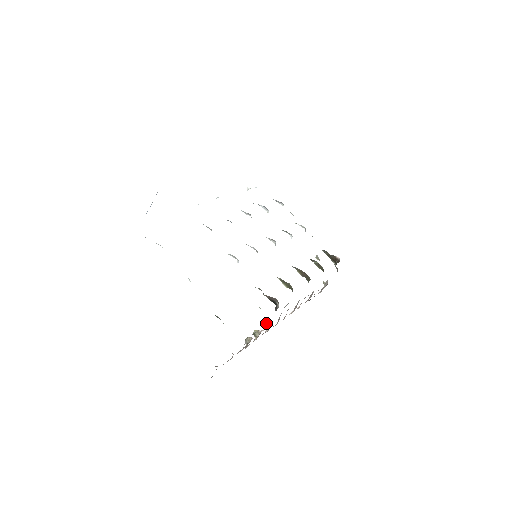
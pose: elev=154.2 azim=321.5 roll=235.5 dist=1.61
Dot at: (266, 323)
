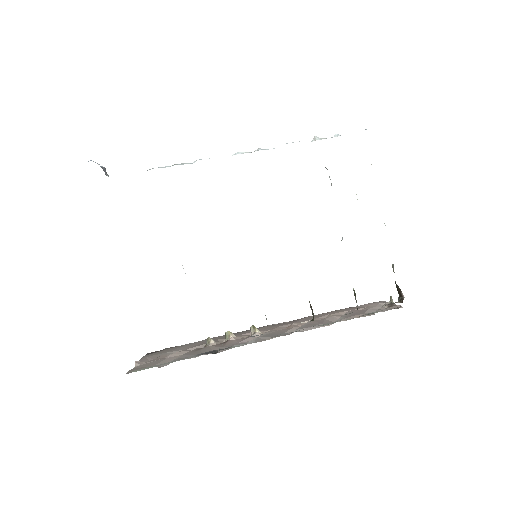
Dot at: (253, 326)
